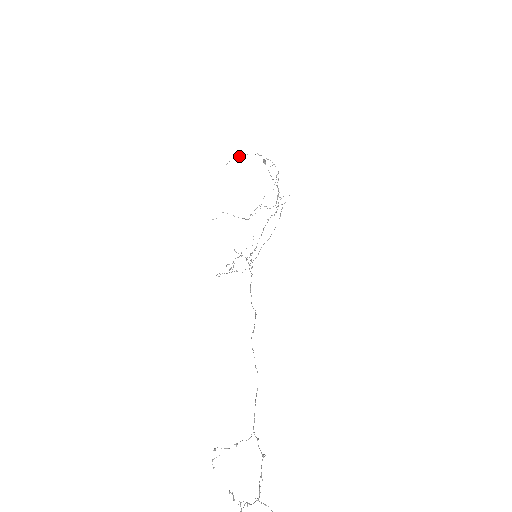
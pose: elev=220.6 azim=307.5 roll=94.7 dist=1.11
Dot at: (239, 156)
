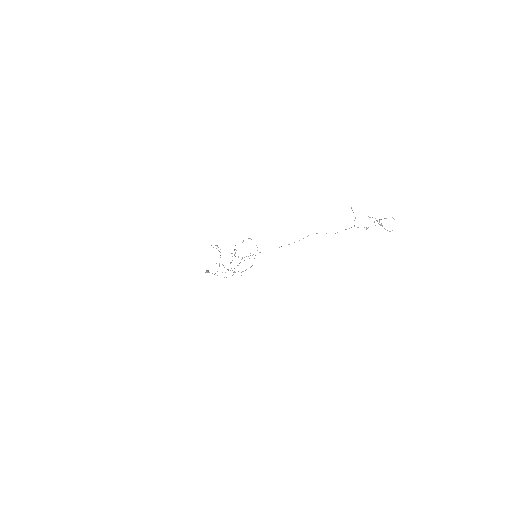
Dot at: occluded
